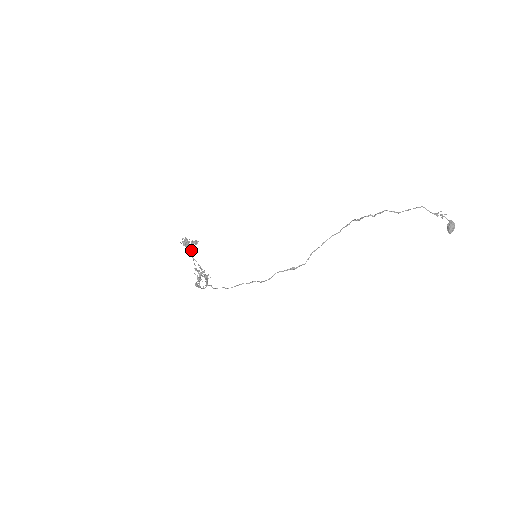
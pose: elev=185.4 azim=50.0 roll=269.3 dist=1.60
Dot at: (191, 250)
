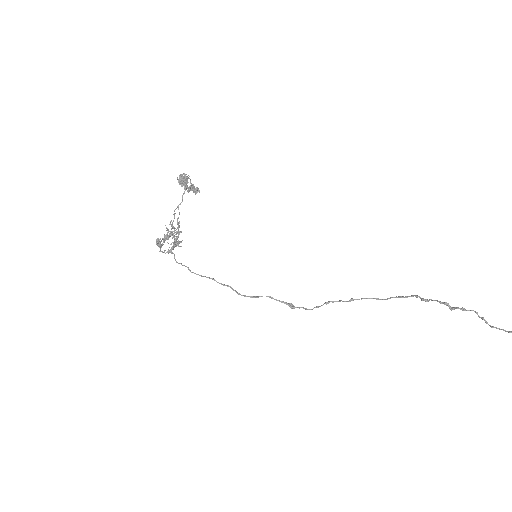
Dot at: occluded
